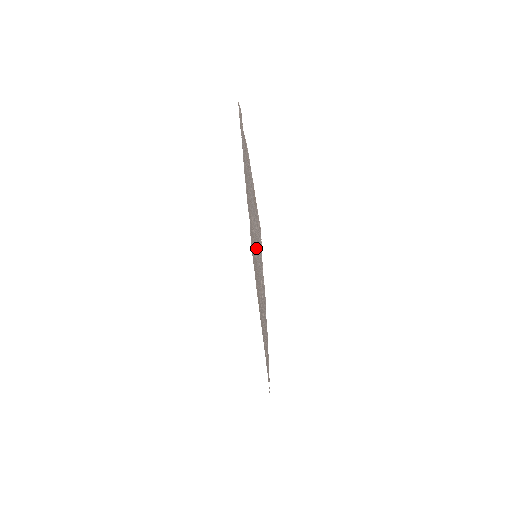
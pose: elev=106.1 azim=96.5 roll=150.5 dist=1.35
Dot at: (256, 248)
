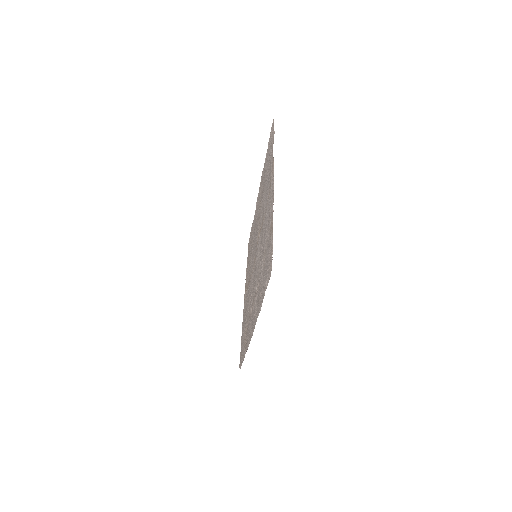
Dot at: (259, 254)
